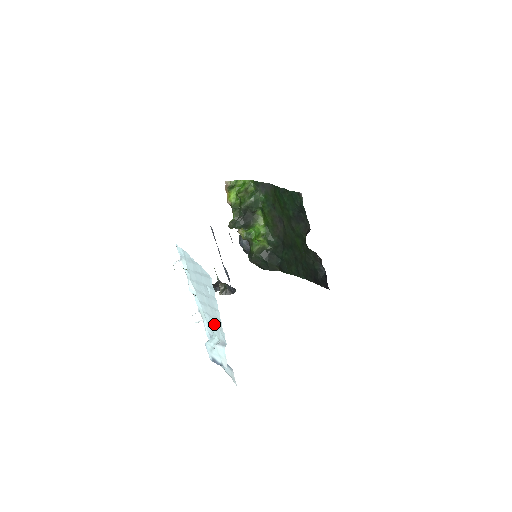
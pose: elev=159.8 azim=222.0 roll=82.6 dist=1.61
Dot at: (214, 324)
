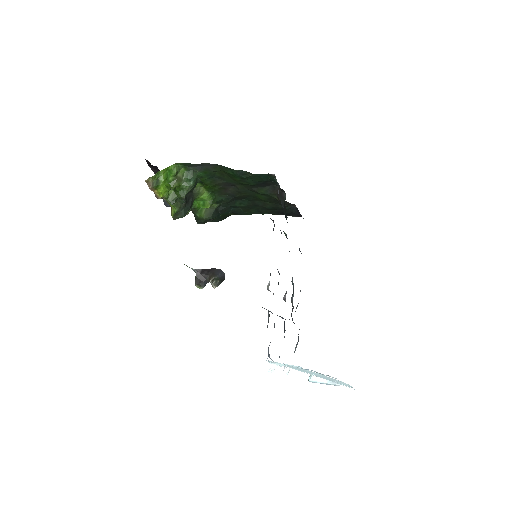
Dot at: occluded
